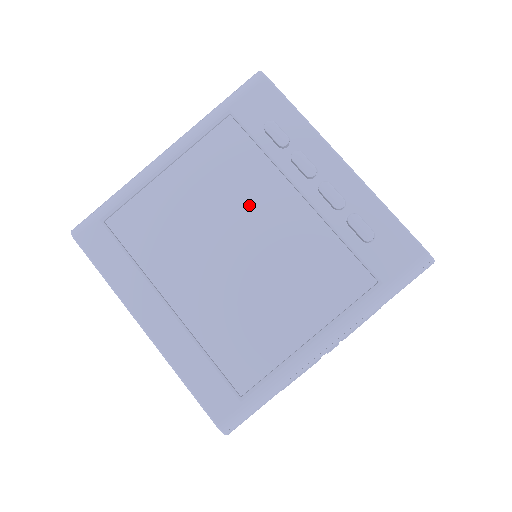
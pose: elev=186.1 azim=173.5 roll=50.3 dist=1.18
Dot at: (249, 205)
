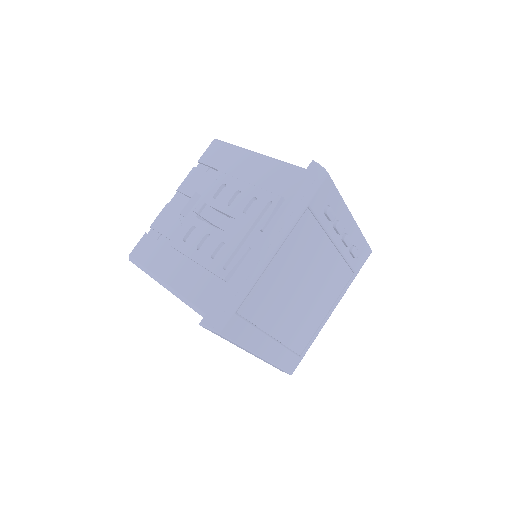
Dot at: (311, 261)
